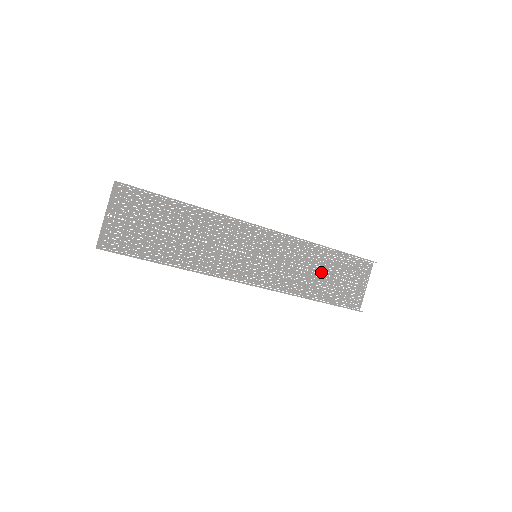
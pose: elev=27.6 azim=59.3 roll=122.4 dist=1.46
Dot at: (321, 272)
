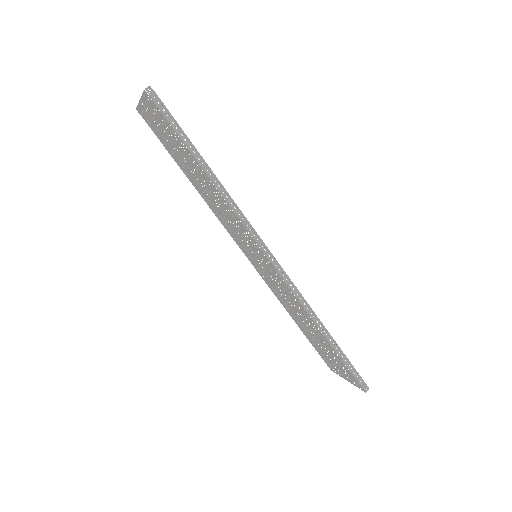
Dot at: (307, 328)
